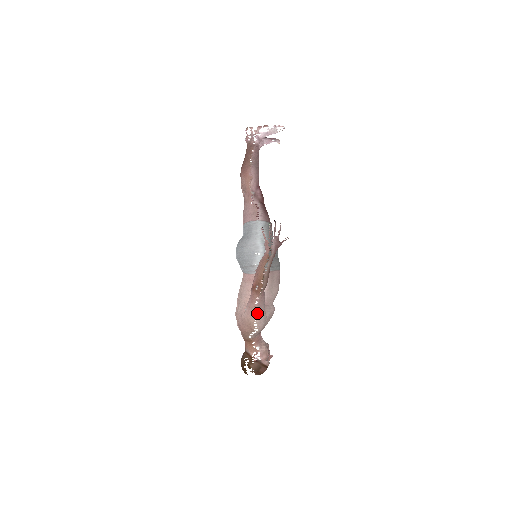
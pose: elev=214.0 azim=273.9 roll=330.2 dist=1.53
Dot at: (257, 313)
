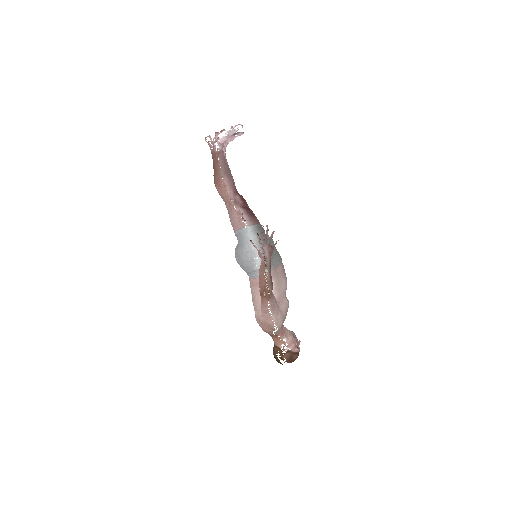
Dot at: (272, 315)
